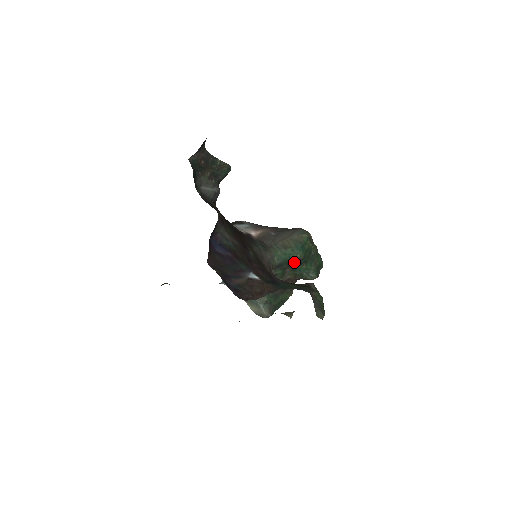
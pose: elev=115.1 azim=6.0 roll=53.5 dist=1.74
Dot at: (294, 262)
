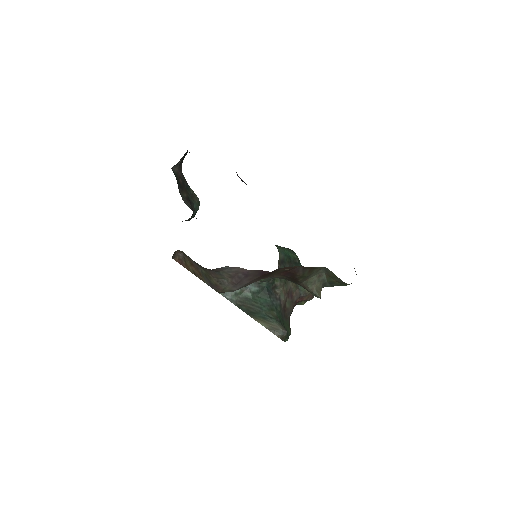
Dot at: (293, 262)
